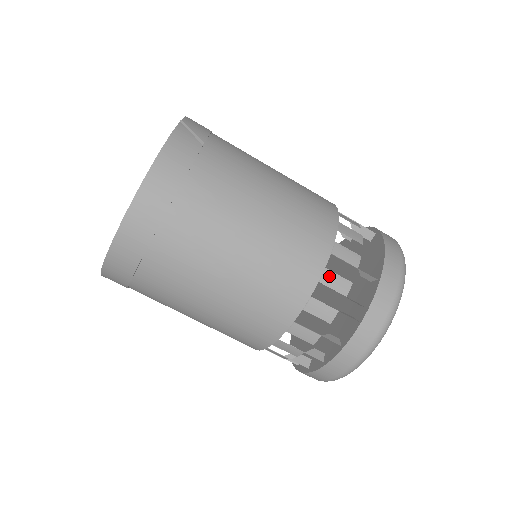
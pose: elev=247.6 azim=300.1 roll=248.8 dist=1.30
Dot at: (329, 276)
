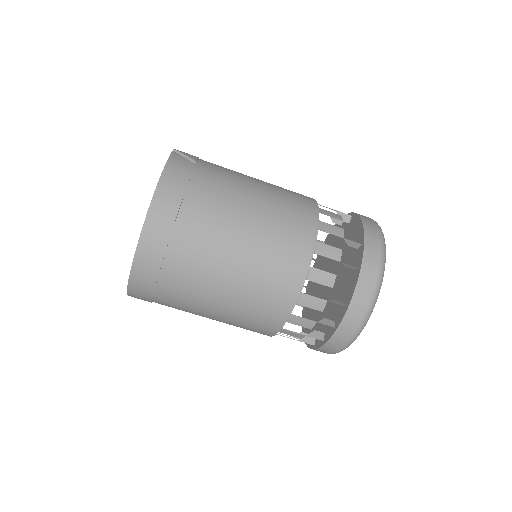
Dot at: (321, 247)
